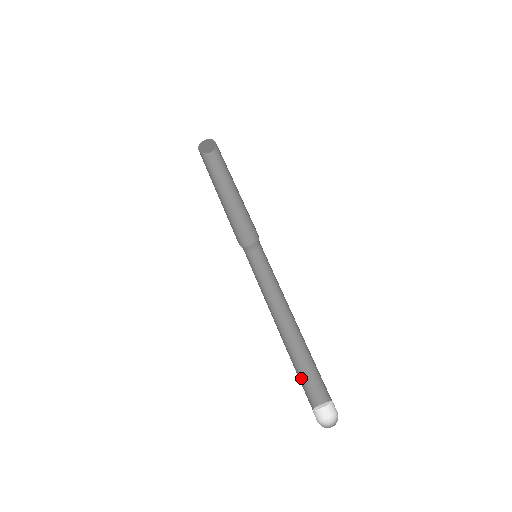
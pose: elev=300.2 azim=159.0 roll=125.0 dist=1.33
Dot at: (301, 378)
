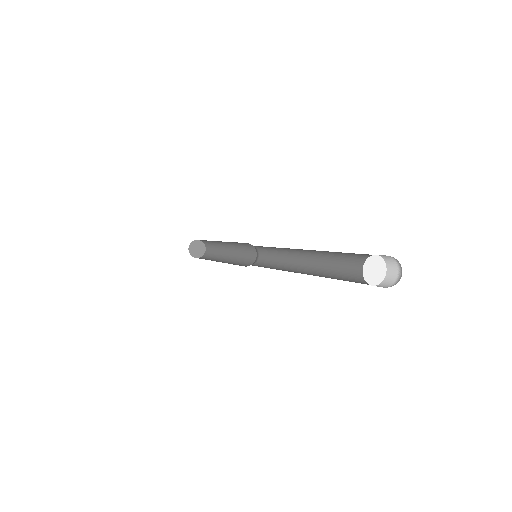
Dot at: occluded
